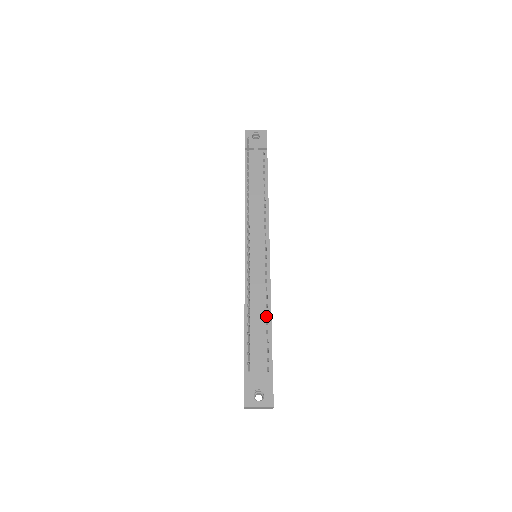
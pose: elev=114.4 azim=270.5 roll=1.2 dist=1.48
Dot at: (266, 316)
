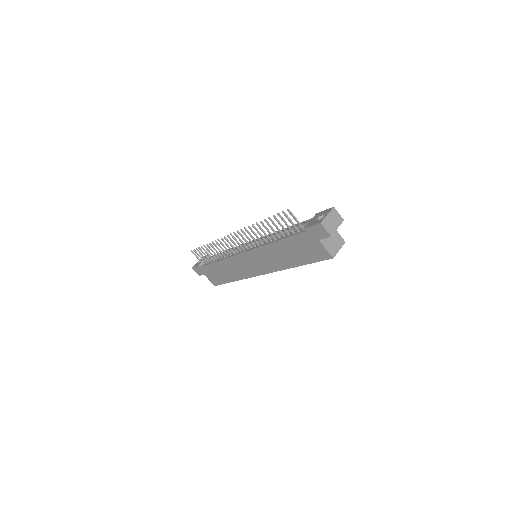
Dot at: occluded
